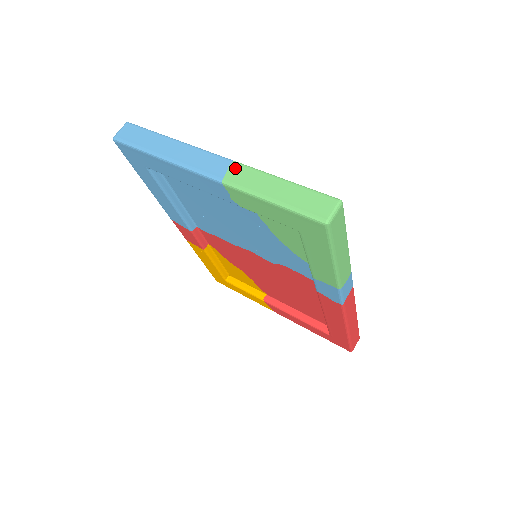
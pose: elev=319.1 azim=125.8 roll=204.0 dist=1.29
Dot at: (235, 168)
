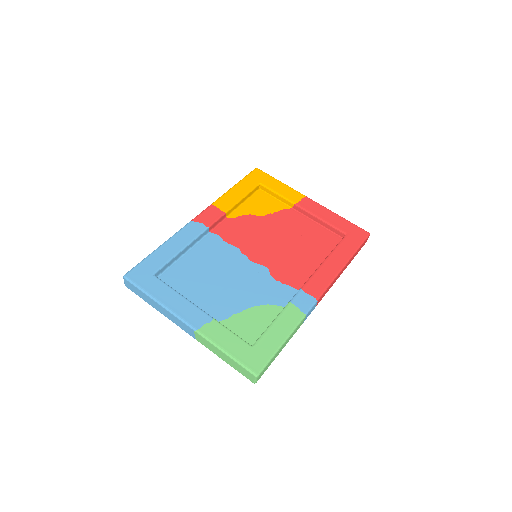
Dot at: (198, 336)
